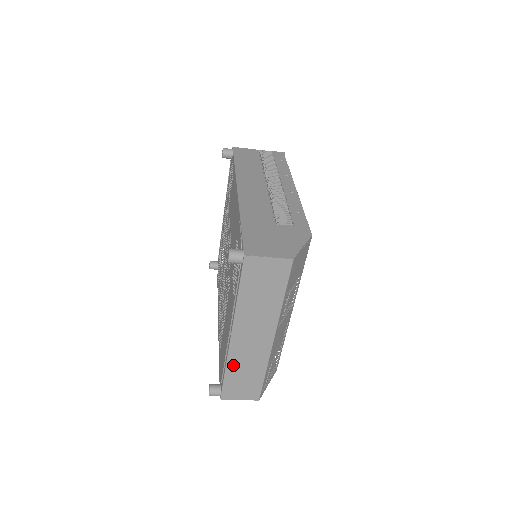
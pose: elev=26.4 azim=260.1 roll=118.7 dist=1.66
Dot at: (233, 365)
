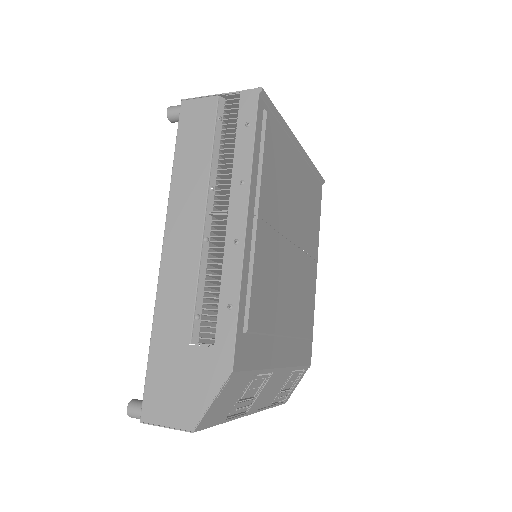
Dot at: occluded
